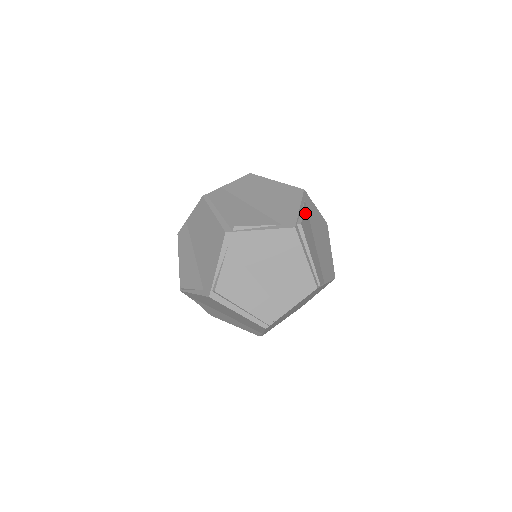
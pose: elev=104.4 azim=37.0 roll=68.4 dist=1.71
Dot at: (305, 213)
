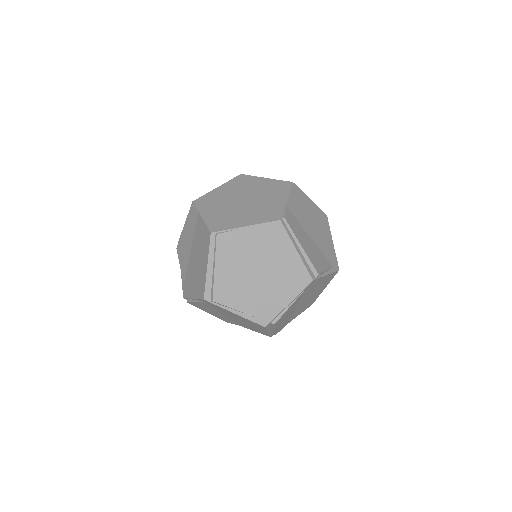
Dot at: occluded
